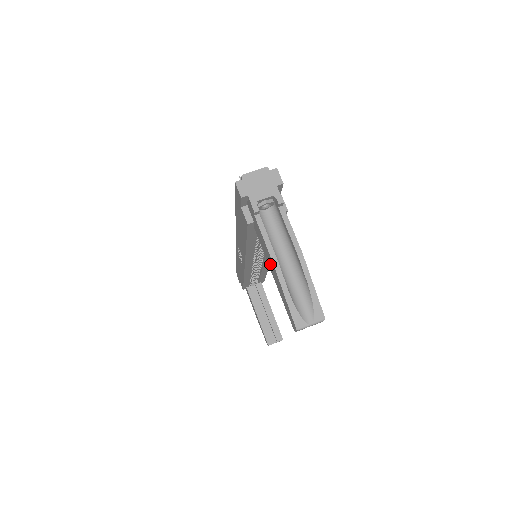
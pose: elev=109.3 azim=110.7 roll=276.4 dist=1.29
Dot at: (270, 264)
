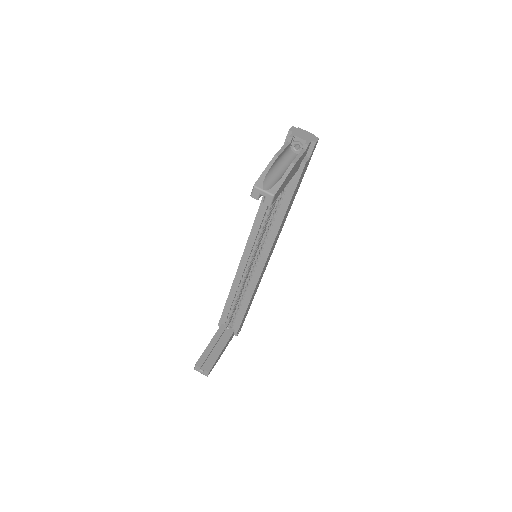
Dot at: occluded
